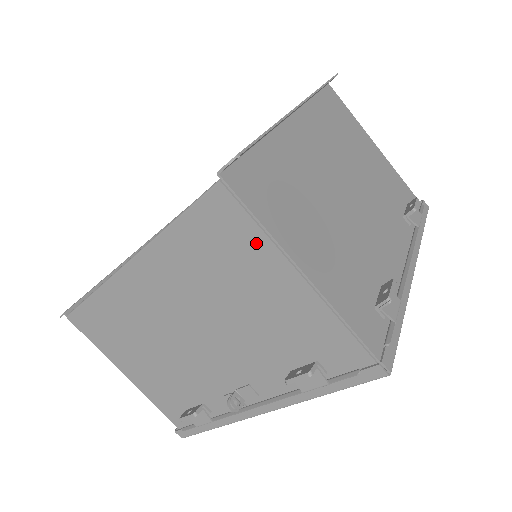
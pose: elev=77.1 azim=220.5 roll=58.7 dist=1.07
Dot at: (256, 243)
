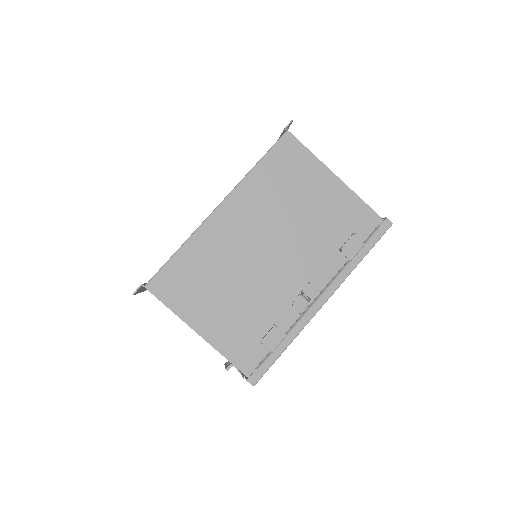
Dot at: (309, 163)
